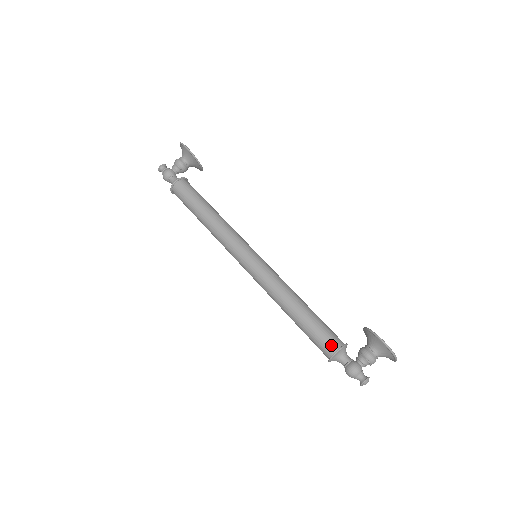
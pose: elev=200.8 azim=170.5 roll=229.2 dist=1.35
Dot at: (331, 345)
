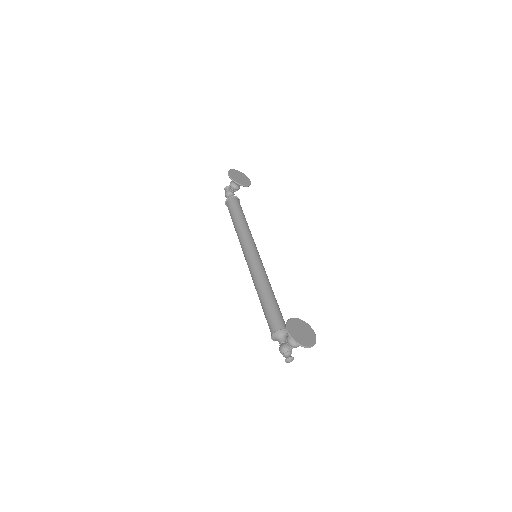
Dot at: (271, 329)
